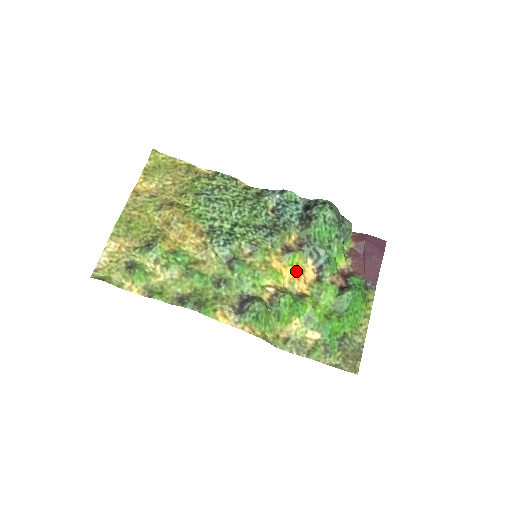
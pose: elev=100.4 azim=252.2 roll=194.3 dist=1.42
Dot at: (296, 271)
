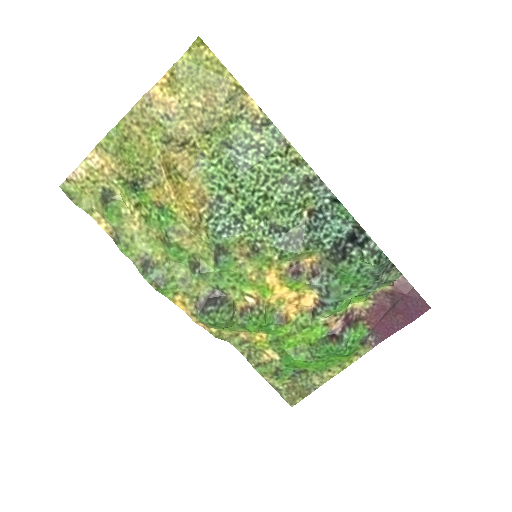
Dot at: (292, 294)
